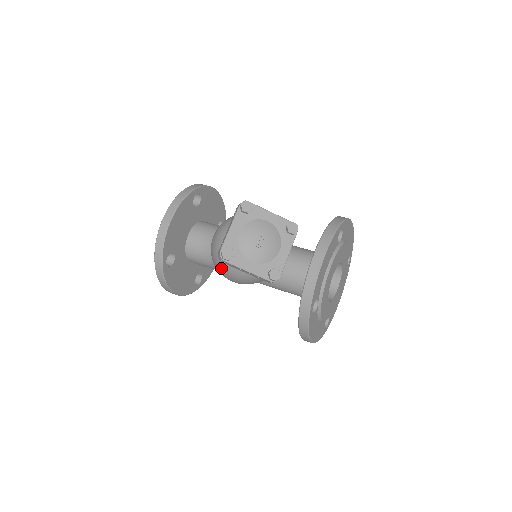
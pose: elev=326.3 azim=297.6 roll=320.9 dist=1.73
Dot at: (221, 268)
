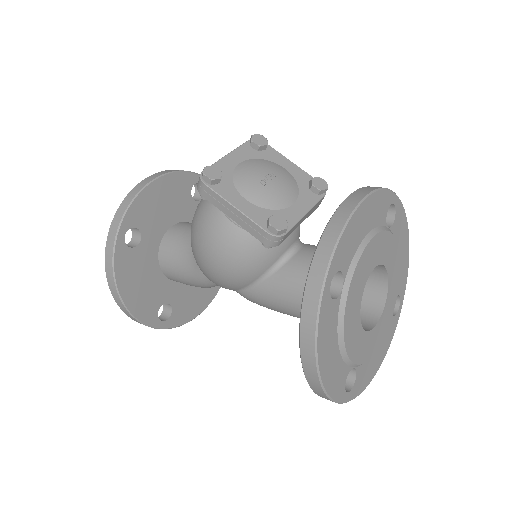
Dot at: (198, 231)
